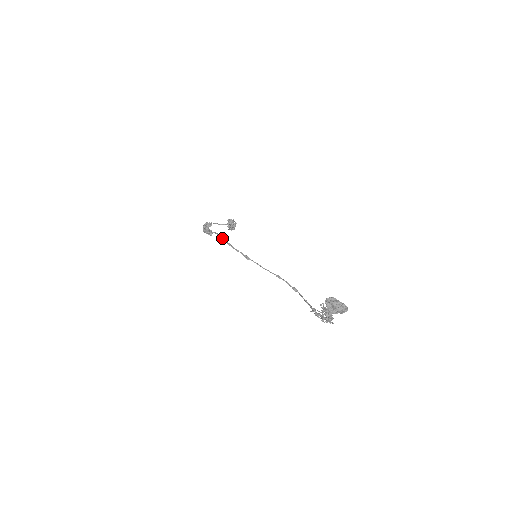
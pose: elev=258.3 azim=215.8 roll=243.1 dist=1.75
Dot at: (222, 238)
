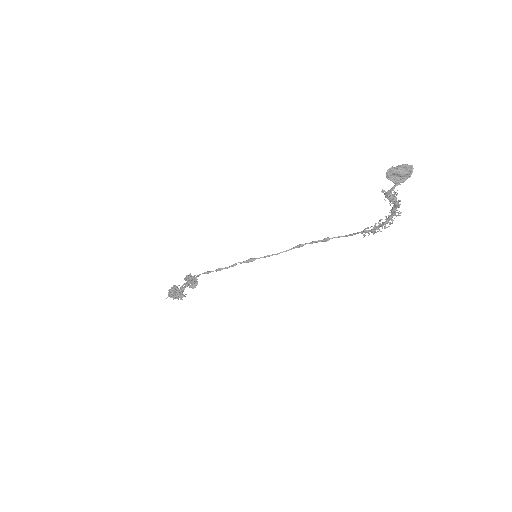
Dot at: (205, 273)
